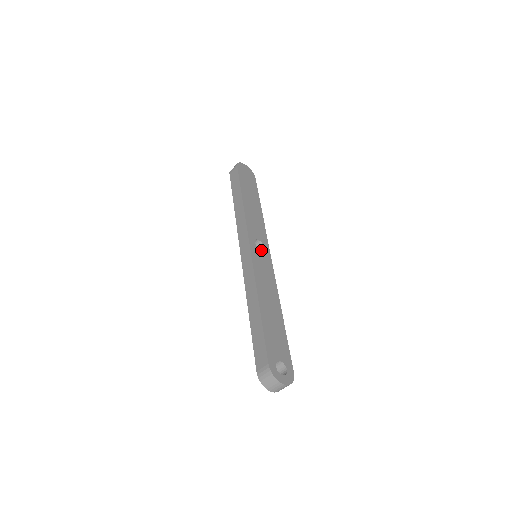
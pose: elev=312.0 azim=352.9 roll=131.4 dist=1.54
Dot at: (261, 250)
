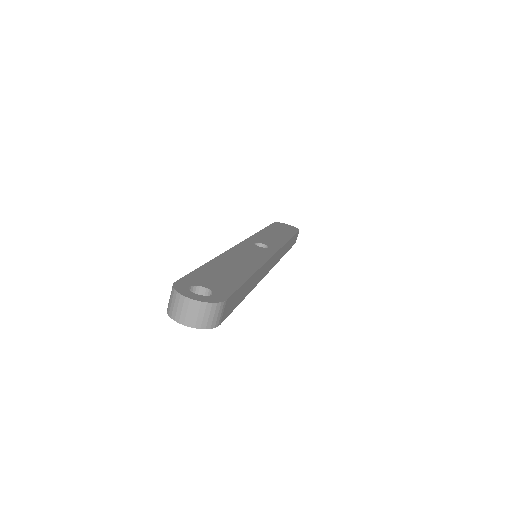
Dot at: (260, 247)
